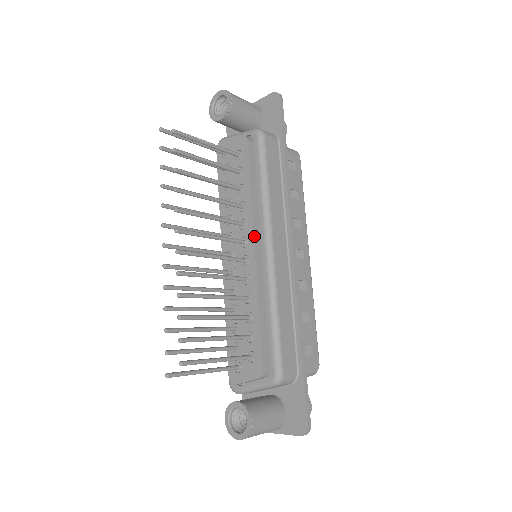
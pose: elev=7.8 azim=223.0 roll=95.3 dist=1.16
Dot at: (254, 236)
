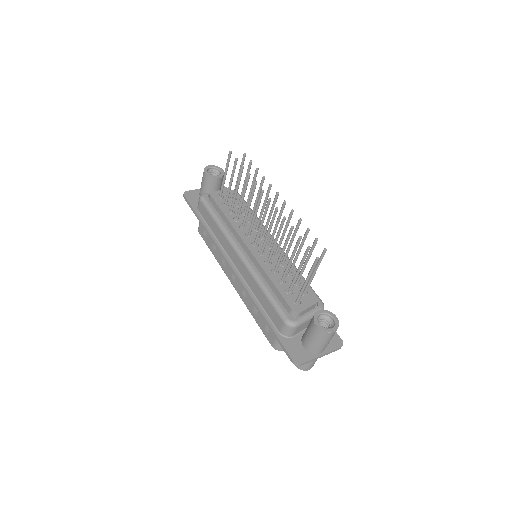
Dot at: (269, 234)
